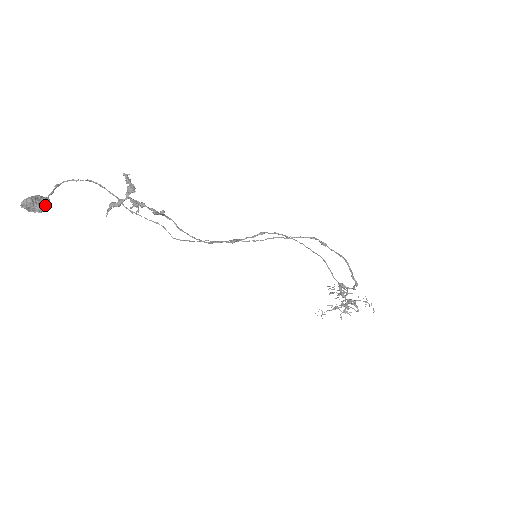
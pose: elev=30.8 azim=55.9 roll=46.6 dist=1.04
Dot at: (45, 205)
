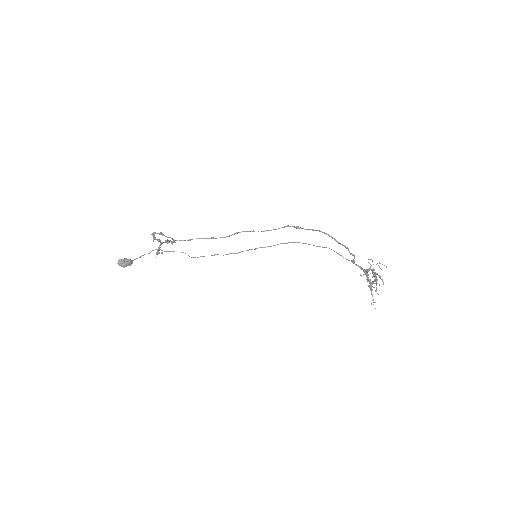
Dot at: (128, 261)
